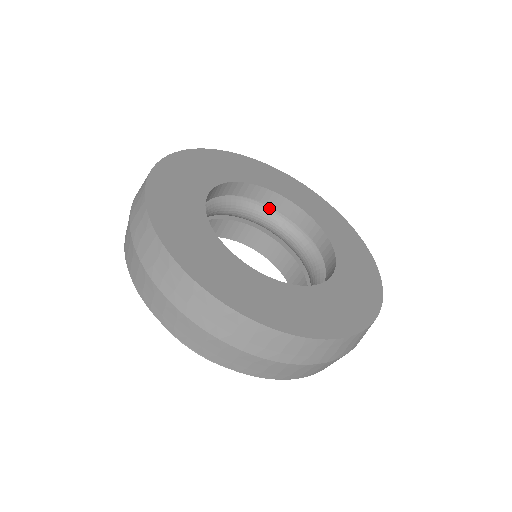
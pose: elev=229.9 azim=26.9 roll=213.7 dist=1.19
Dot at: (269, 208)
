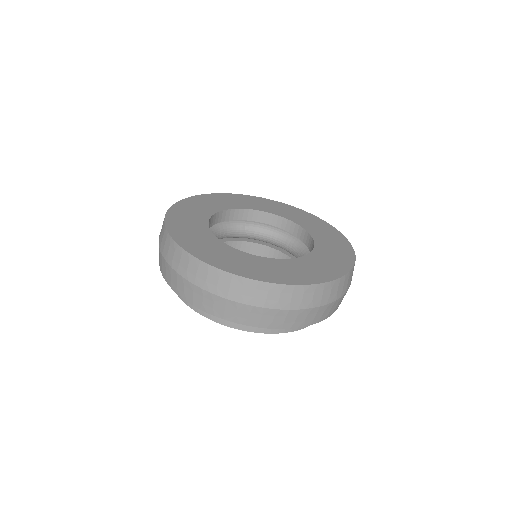
Dot at: (230, 222)
